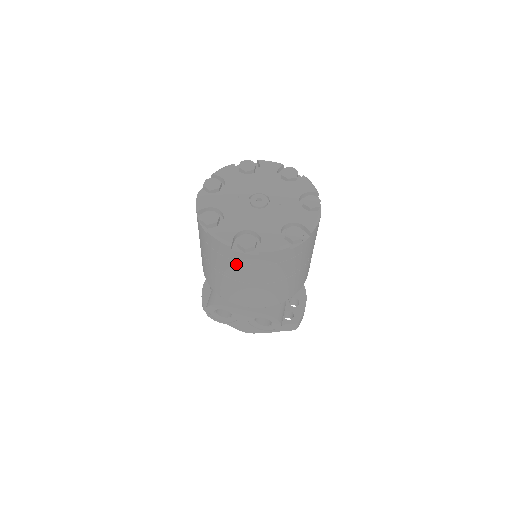
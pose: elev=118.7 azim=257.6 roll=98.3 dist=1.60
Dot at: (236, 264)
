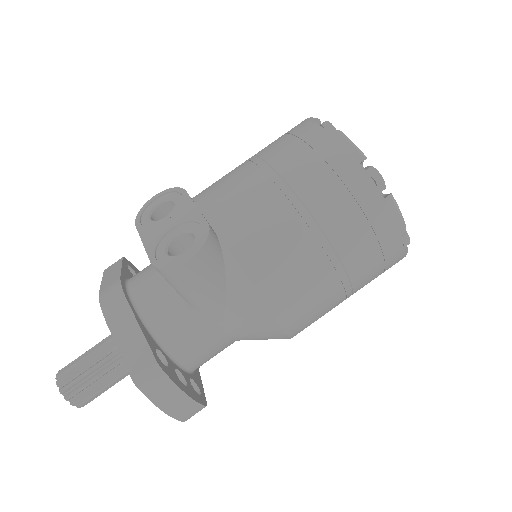
Dot at: (289, 139)
